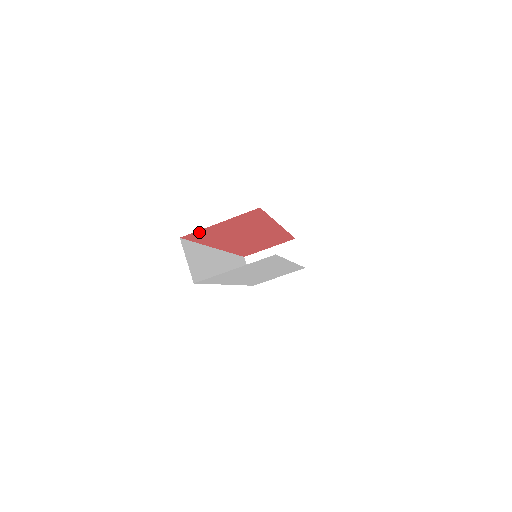
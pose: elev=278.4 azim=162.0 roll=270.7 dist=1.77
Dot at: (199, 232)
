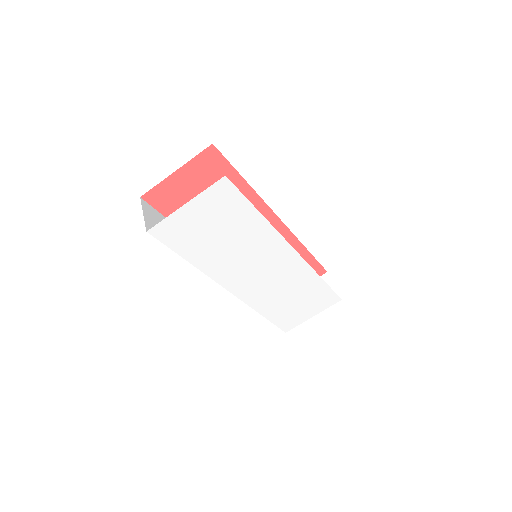
Dot at: (161, 191)
